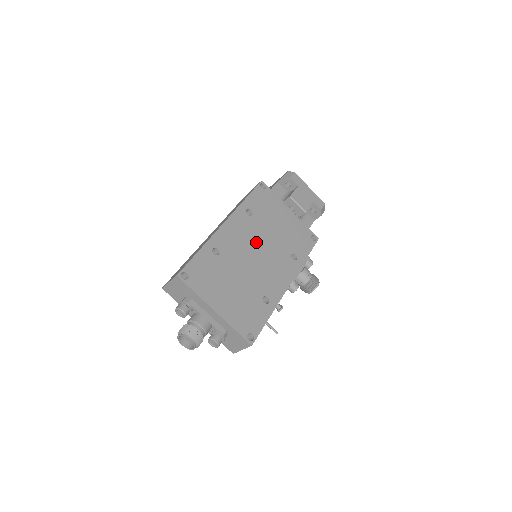
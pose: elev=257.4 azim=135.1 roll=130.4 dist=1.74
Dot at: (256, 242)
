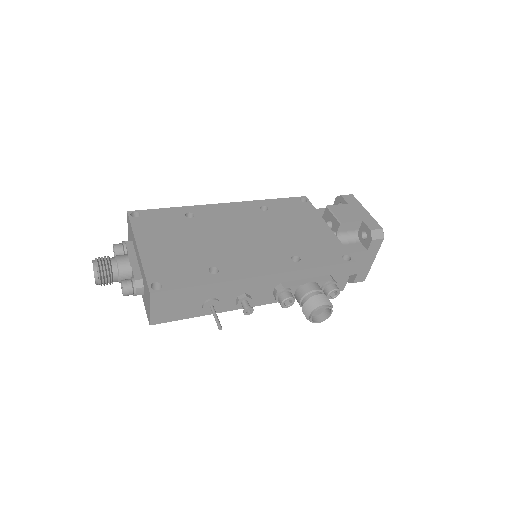
Dot at: (250, 228)
